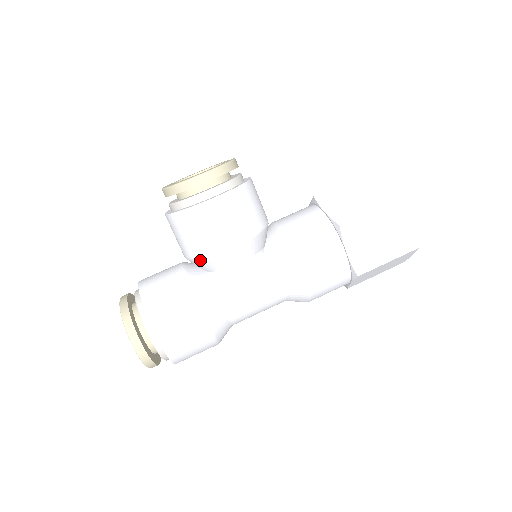
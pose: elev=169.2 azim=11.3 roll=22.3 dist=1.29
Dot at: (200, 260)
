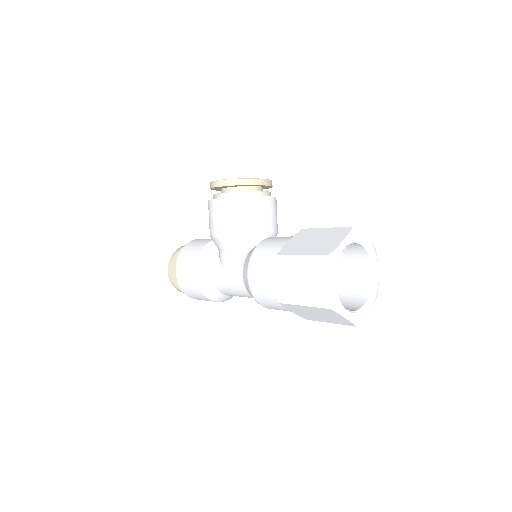
Dot at: occluded
